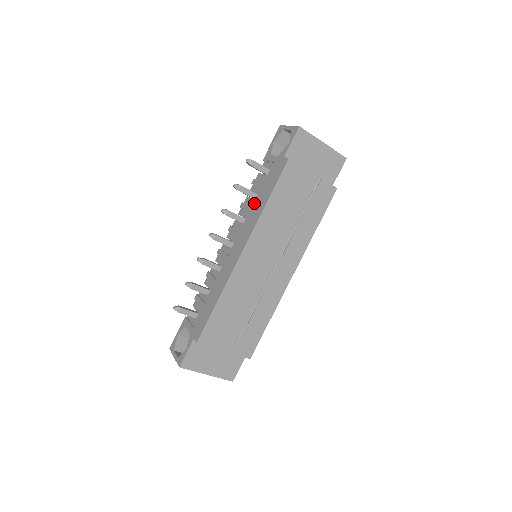
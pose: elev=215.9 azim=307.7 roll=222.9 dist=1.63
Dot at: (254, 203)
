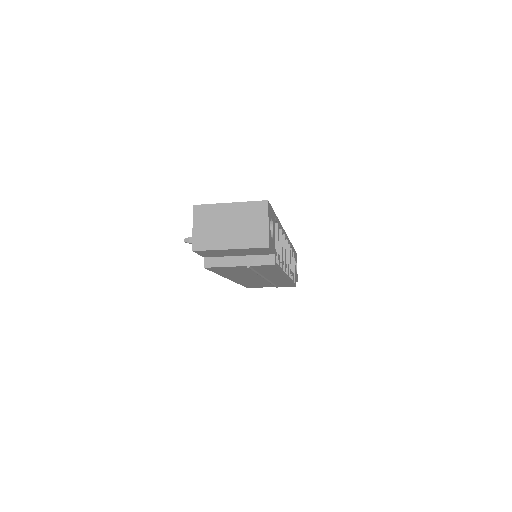
Dot at: occluded
